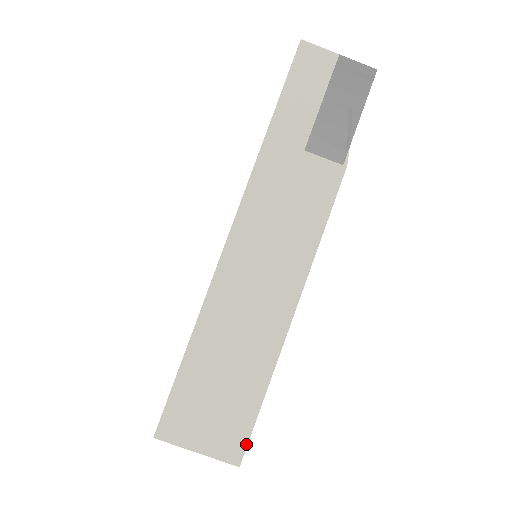
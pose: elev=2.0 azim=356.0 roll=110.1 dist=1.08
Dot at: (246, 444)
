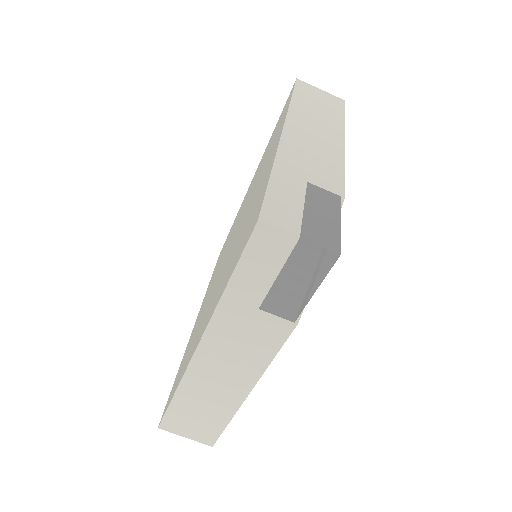
Dot at: (216, 440)
